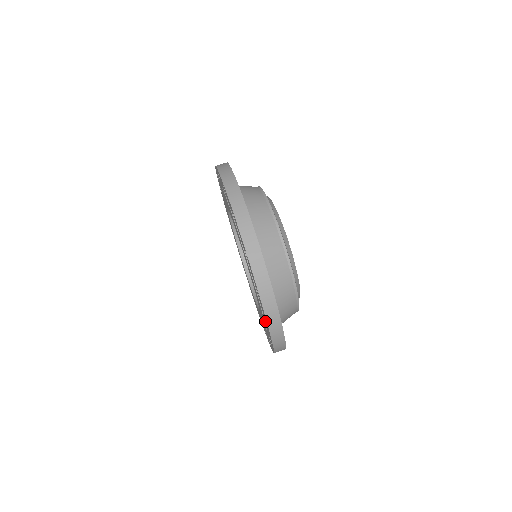
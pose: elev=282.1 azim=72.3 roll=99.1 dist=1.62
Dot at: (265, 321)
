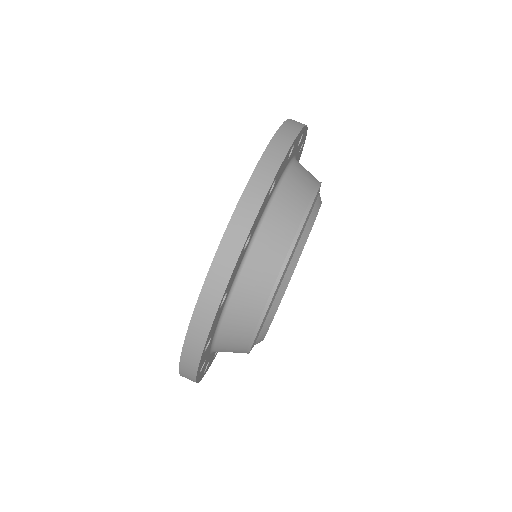
Dot at: occluded
